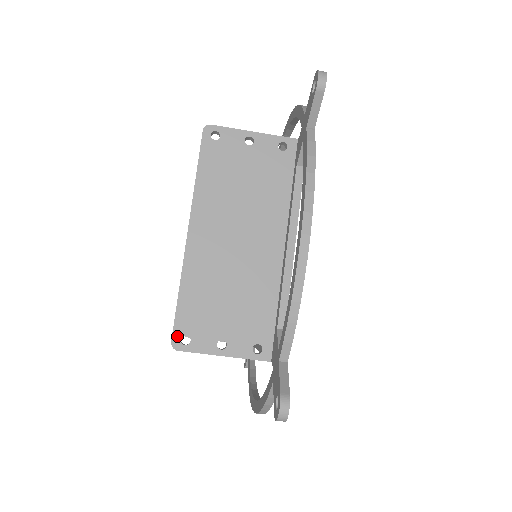
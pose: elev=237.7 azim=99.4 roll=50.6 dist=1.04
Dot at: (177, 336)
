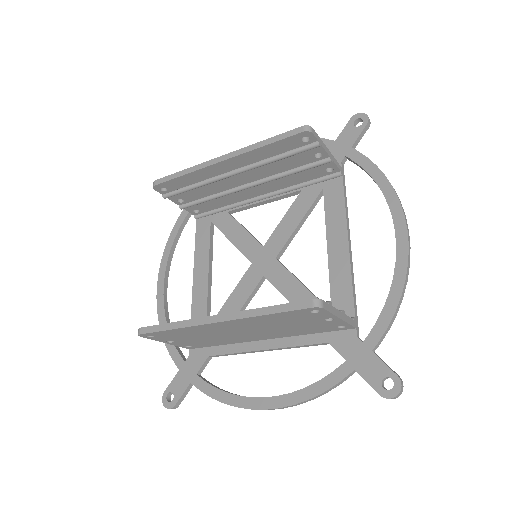
Dot at: (147, 335)
